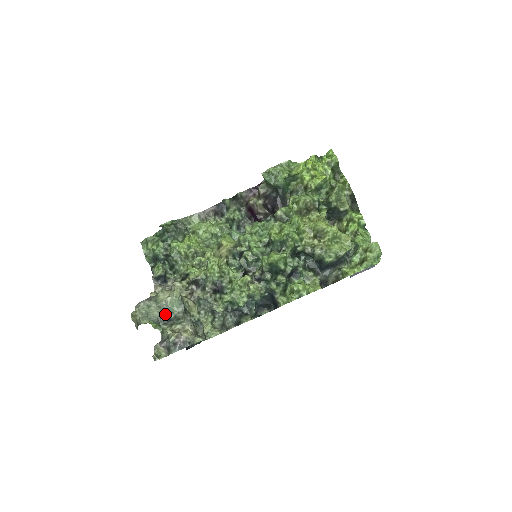
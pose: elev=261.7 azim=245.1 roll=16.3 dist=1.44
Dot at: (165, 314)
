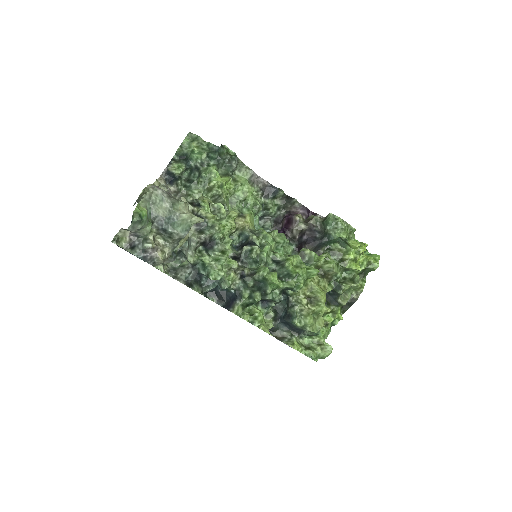
Dot at: (167, 222)
